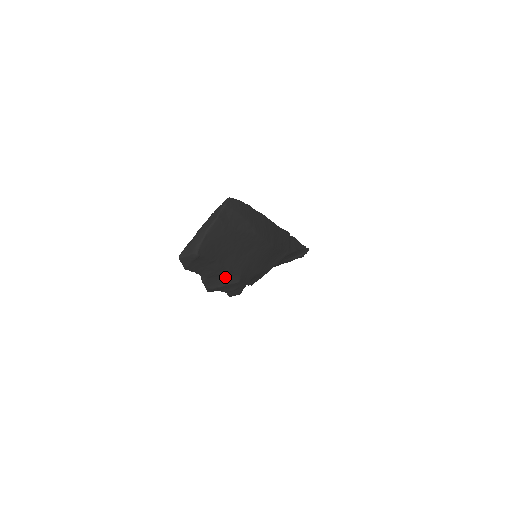
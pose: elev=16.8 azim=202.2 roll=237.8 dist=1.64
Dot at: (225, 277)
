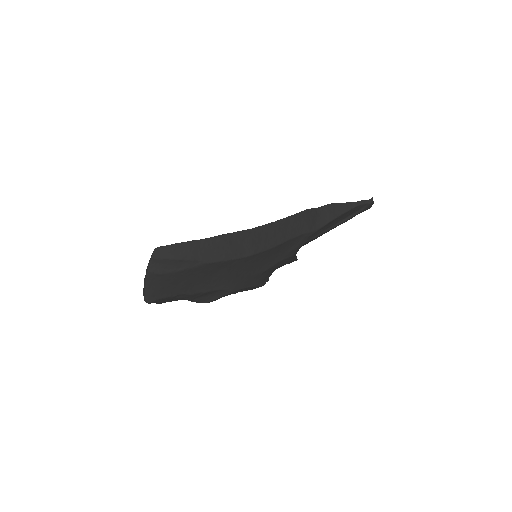
Dot at: (212, 293)
